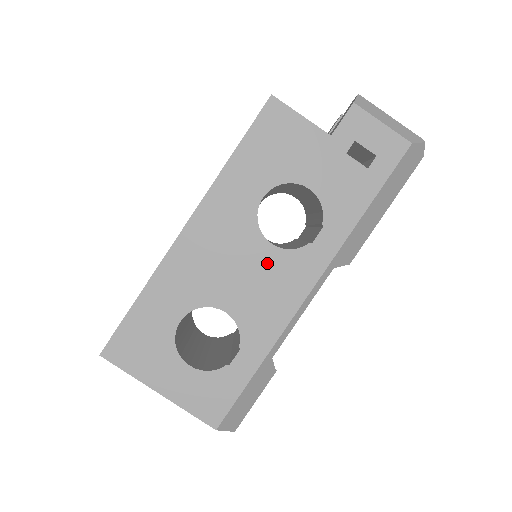
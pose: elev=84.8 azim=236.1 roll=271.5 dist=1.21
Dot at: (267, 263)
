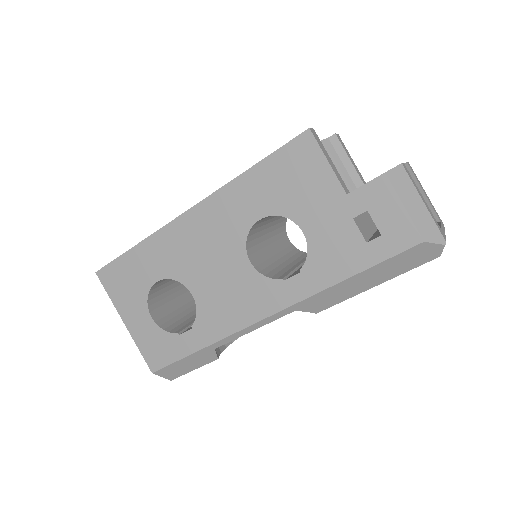
Dot at: (240, 275)
